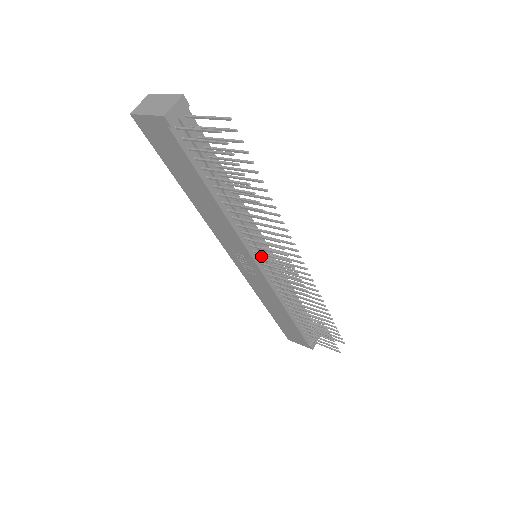
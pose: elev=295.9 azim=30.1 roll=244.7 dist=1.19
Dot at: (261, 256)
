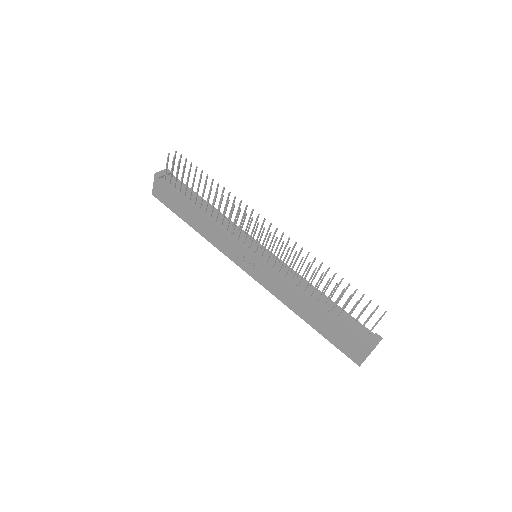
Dot at: (254, 248)
